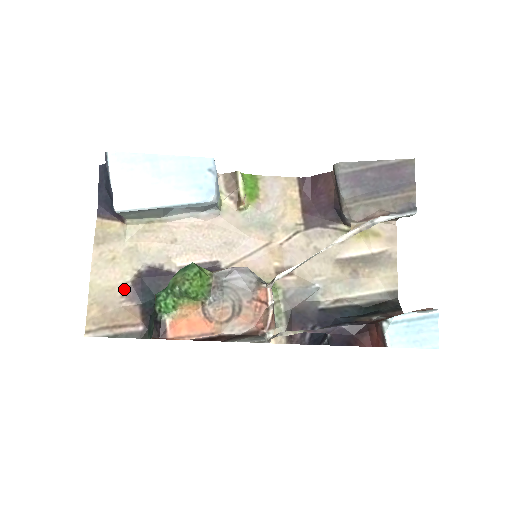
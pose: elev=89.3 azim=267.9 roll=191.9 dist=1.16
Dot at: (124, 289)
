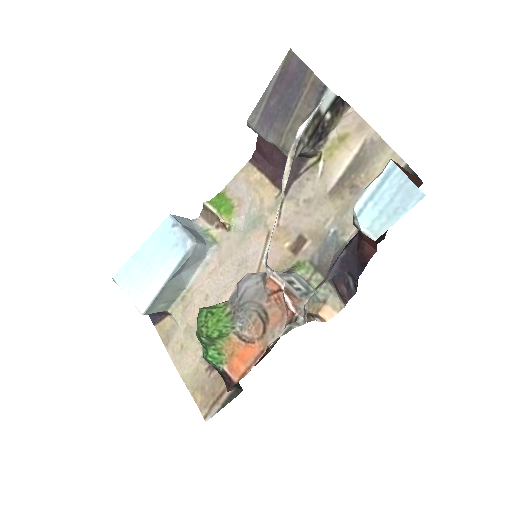
Dot at: (204, 364)
